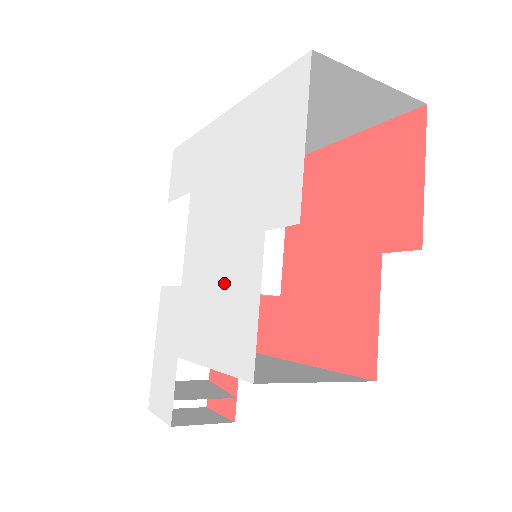
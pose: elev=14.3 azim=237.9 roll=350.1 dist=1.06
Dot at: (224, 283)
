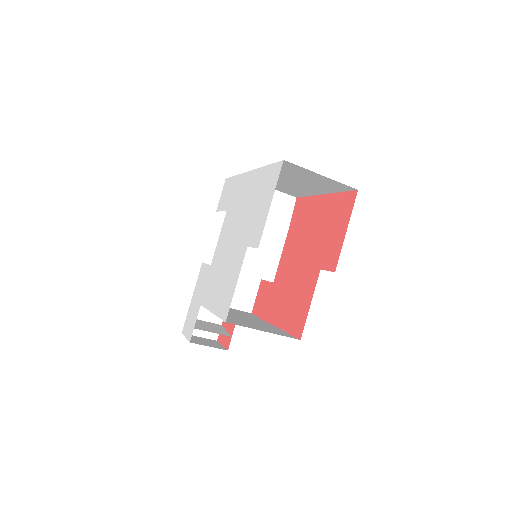
Dot at: (227, 269)
